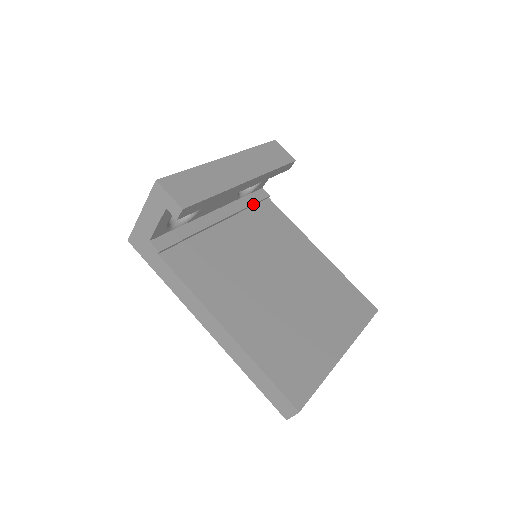
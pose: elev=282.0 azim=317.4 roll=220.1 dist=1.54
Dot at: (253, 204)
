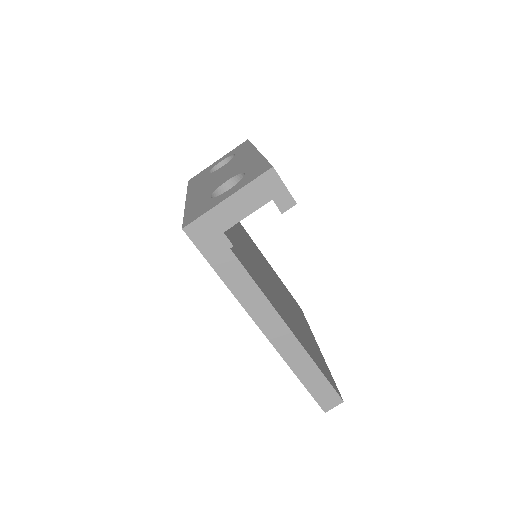
Dot at: occluded
